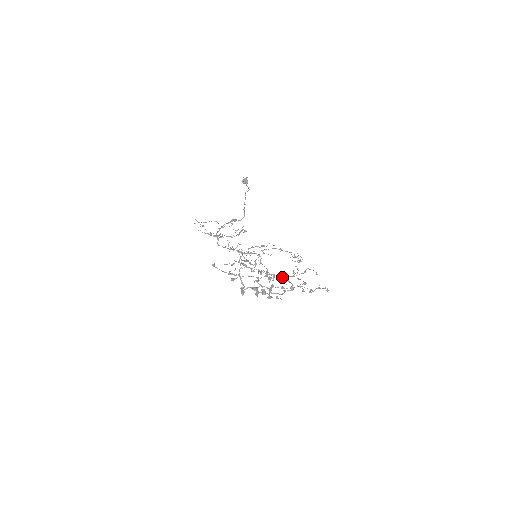
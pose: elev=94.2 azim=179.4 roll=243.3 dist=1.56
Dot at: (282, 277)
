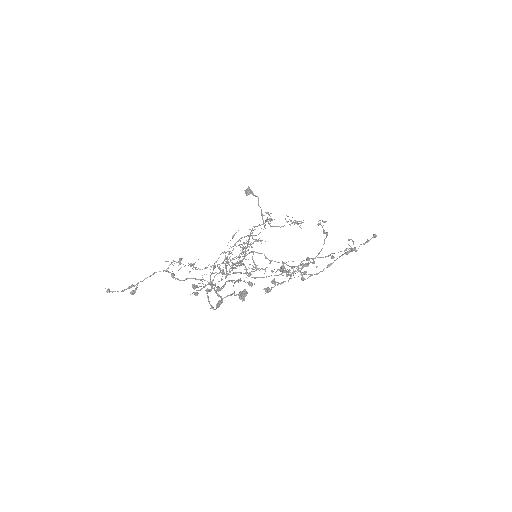
Dot at: (304, 260)
